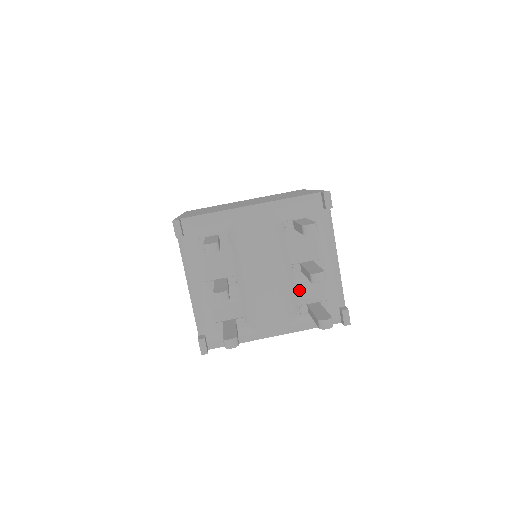
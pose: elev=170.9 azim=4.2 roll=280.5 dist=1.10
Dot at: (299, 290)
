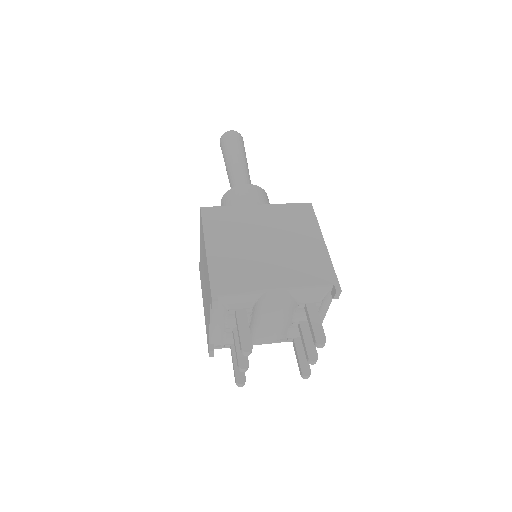
Dot at: (291, 331)
